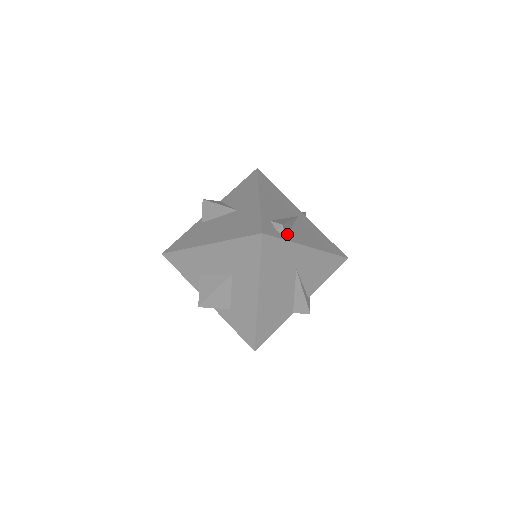
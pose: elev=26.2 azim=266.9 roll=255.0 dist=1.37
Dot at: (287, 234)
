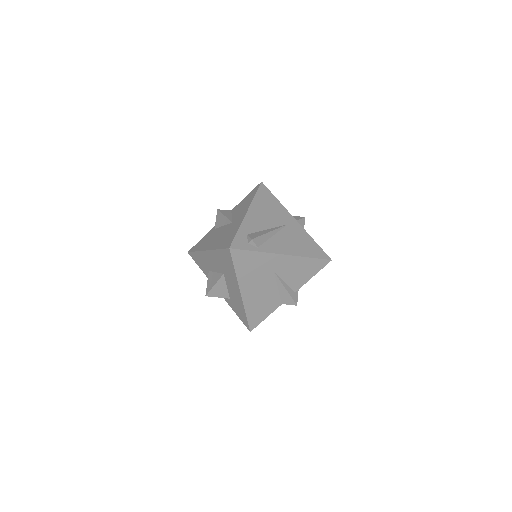
Dot at: (260, 245)
